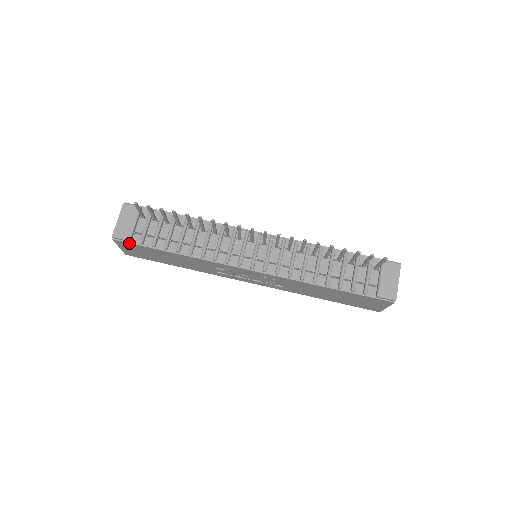
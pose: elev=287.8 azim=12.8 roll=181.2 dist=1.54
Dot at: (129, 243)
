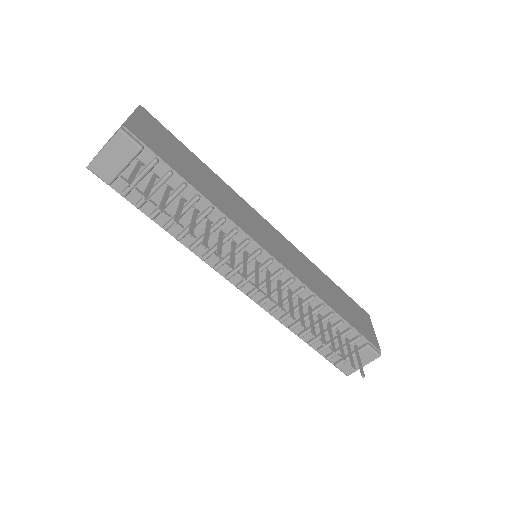
Dot at: (108, 183)
